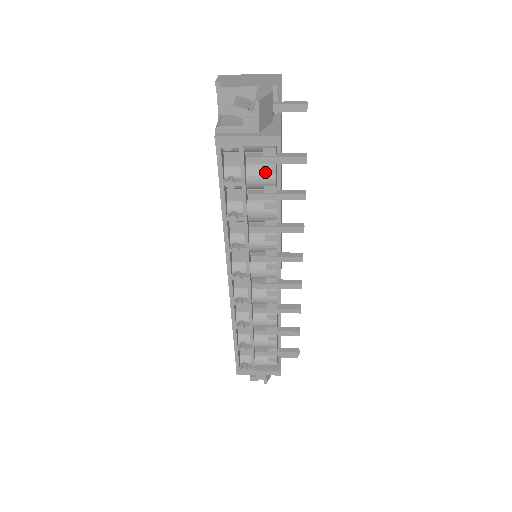
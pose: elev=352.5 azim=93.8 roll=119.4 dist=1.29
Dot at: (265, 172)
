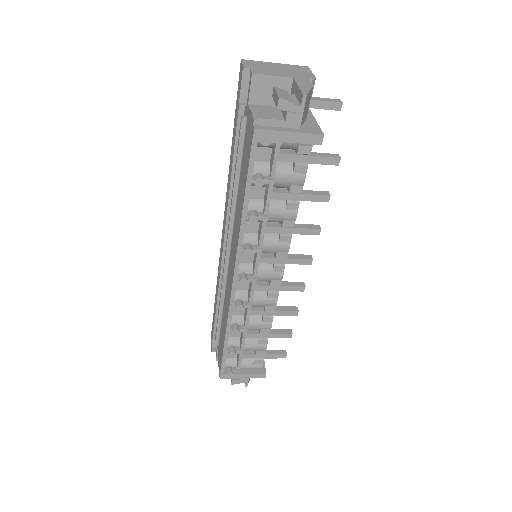
Dot at: (295, 171)
